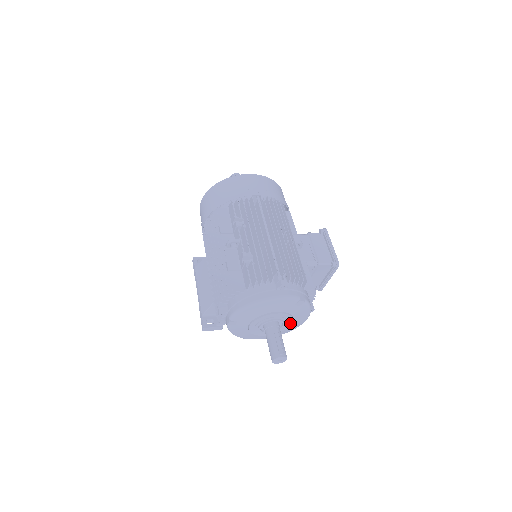
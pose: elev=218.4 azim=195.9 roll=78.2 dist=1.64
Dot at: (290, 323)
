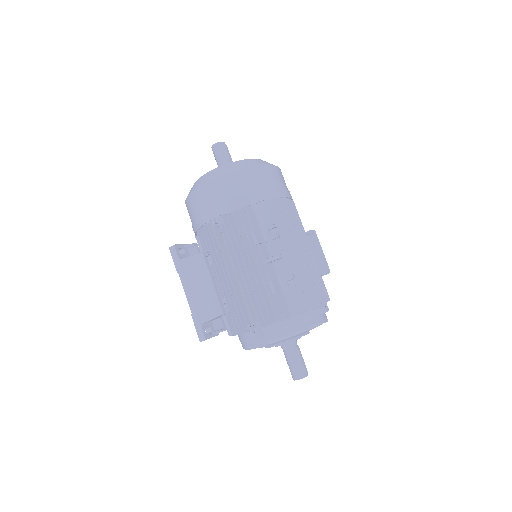
Dot at: occluded
